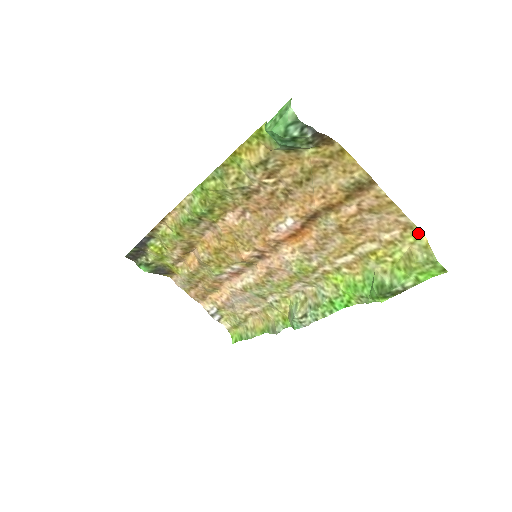
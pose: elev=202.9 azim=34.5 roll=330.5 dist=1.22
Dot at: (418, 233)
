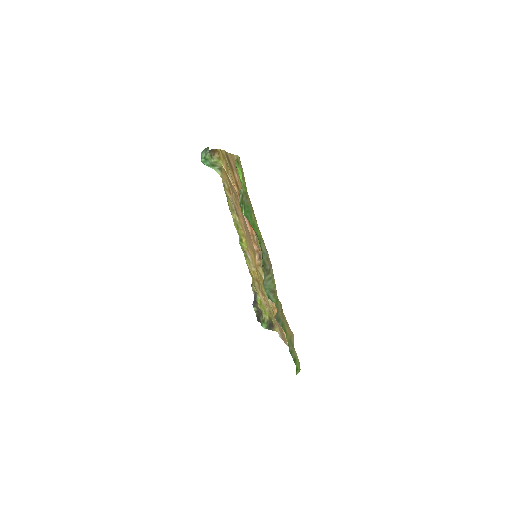
Dot at: occluded
